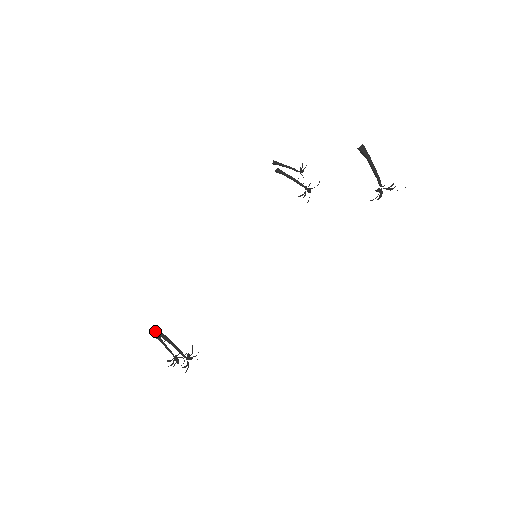
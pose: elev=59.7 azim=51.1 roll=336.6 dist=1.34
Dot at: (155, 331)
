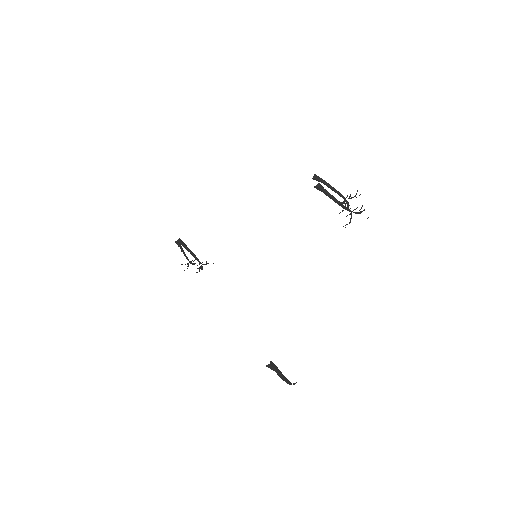
Dot at: (176, 241)
